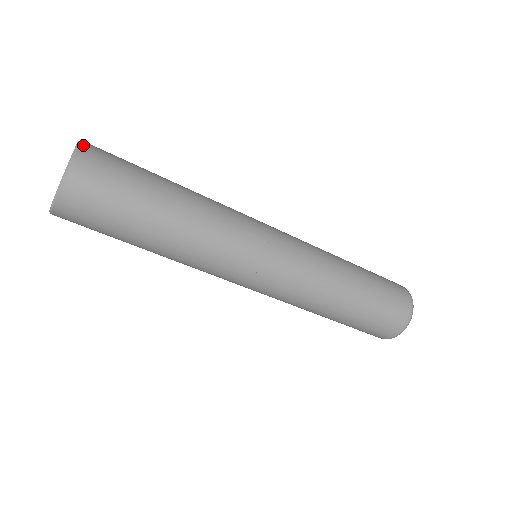
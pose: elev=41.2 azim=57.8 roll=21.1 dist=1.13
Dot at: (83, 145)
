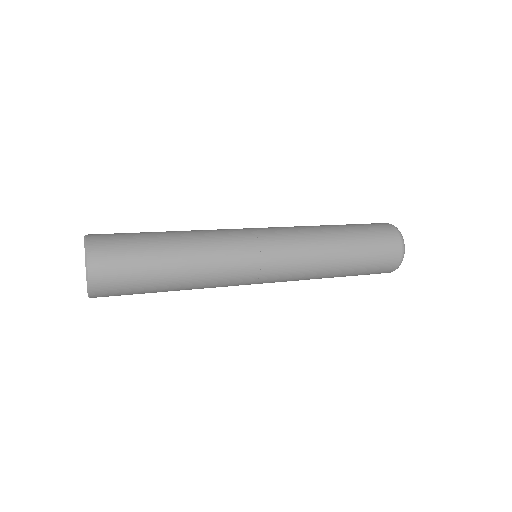
Dot at: (91, 272)
